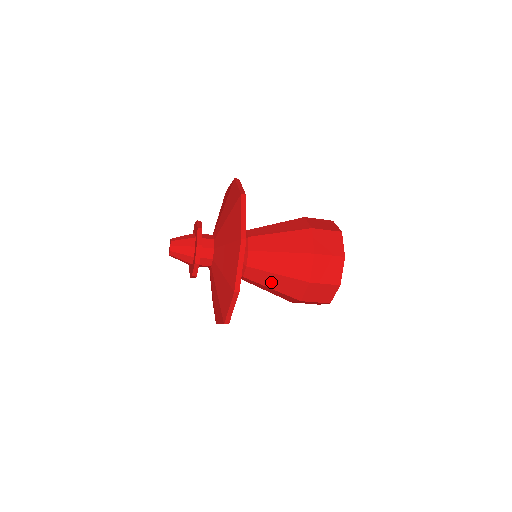
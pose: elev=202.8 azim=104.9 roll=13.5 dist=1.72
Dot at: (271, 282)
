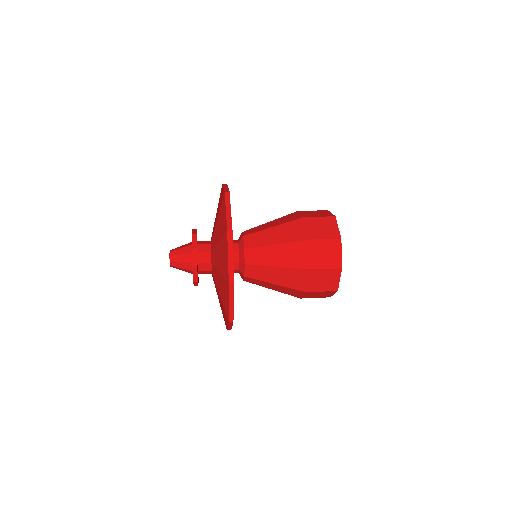
Dot at: (270, 286)
